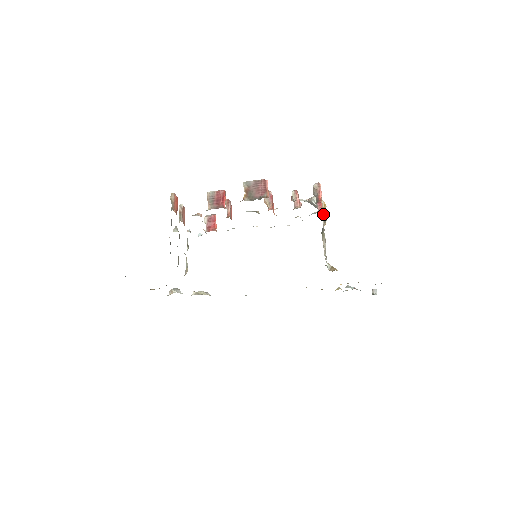
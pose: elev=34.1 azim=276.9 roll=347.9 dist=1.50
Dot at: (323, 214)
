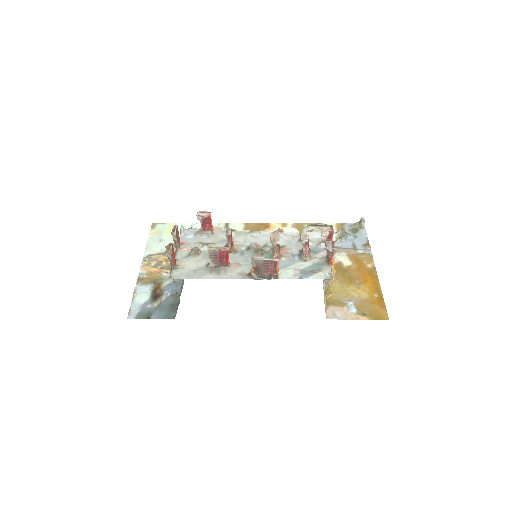
Dot at: occluded
